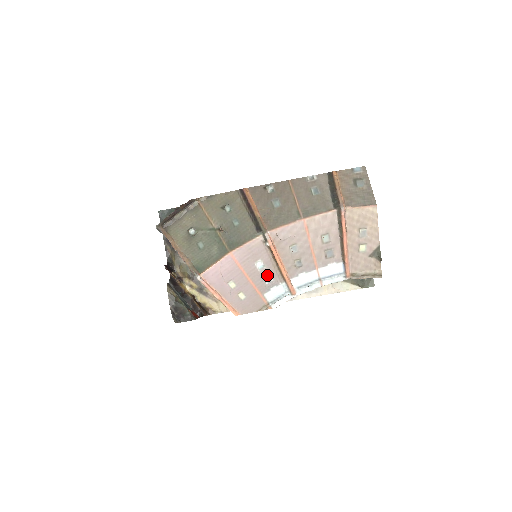
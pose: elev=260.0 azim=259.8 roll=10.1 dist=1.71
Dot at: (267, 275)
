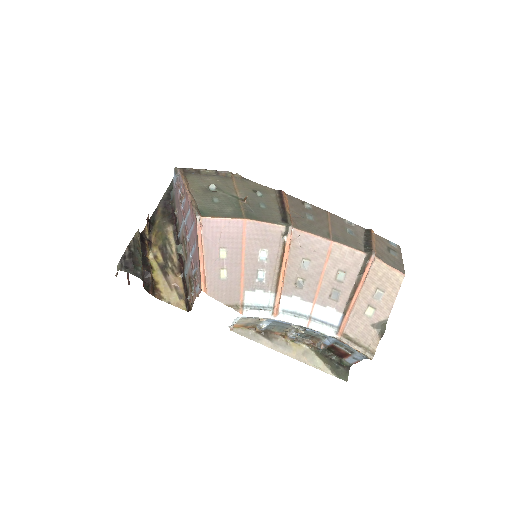
Dot at: (263, 272)
